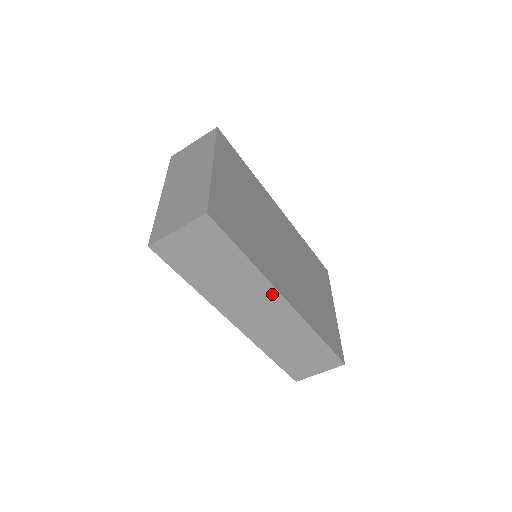
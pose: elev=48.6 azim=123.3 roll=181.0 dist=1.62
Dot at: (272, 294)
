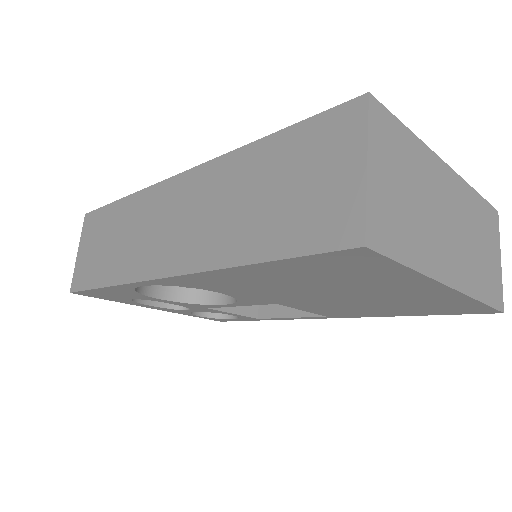
Dot at: (162, 191)
